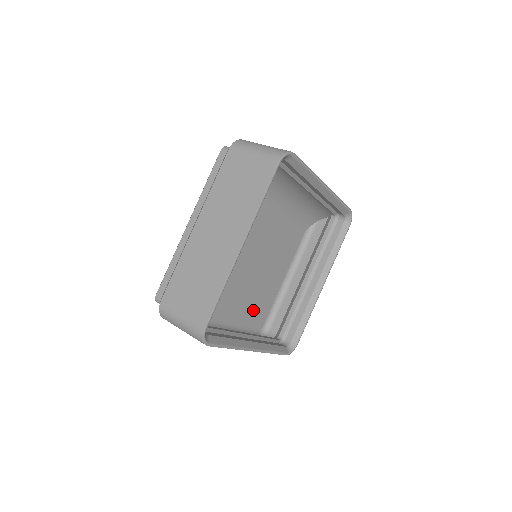
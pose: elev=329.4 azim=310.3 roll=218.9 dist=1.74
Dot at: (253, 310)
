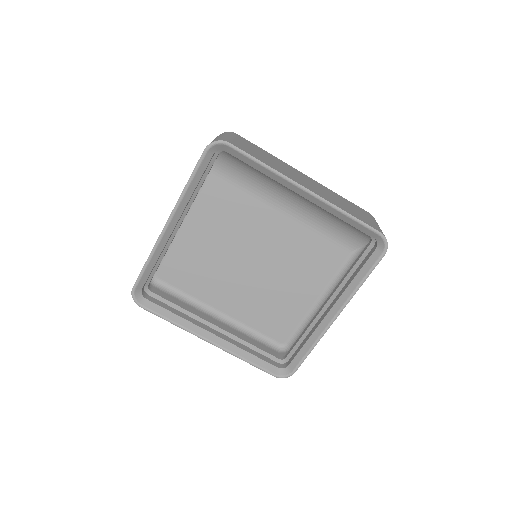
Dot at: (265, 316)
